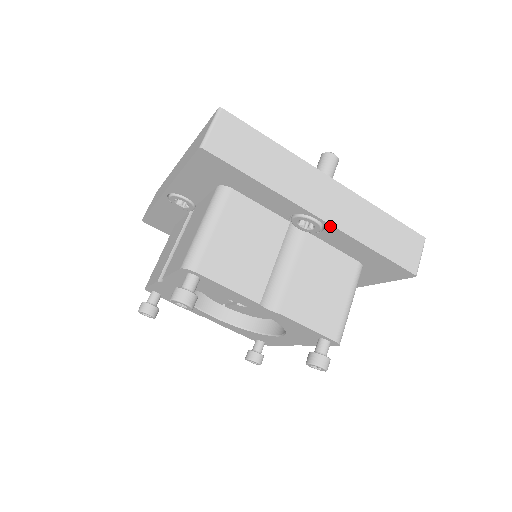
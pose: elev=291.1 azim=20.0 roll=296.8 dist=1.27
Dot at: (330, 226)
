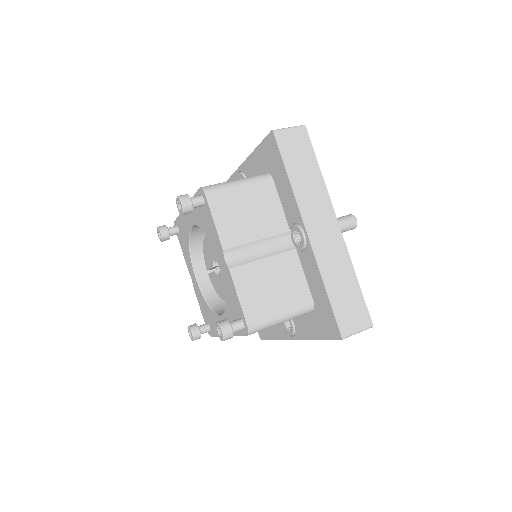
Dot at: (310, 246)
